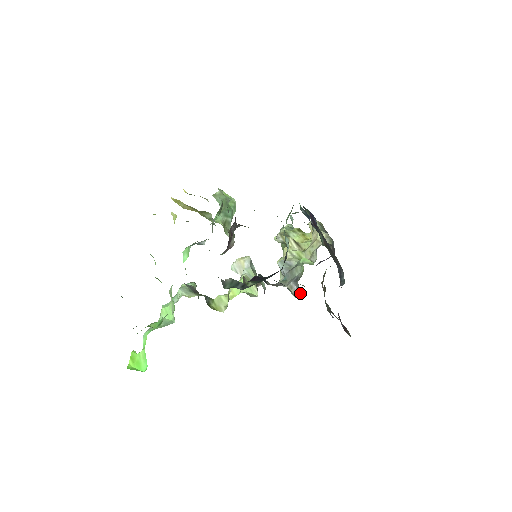
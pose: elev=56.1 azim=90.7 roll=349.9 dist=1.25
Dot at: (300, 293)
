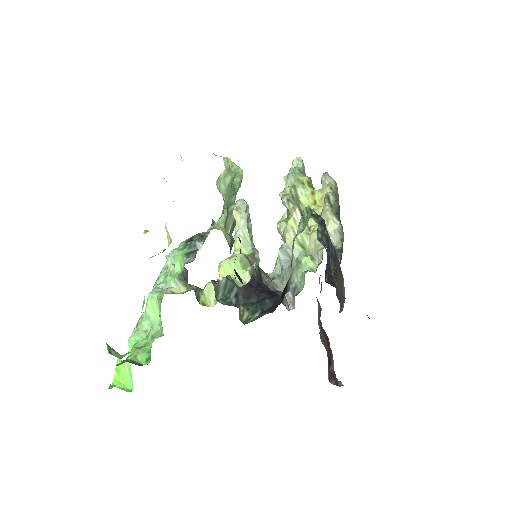
Dot at: occluded
